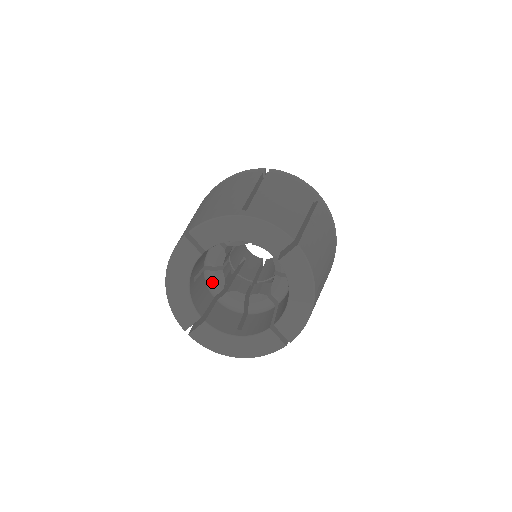
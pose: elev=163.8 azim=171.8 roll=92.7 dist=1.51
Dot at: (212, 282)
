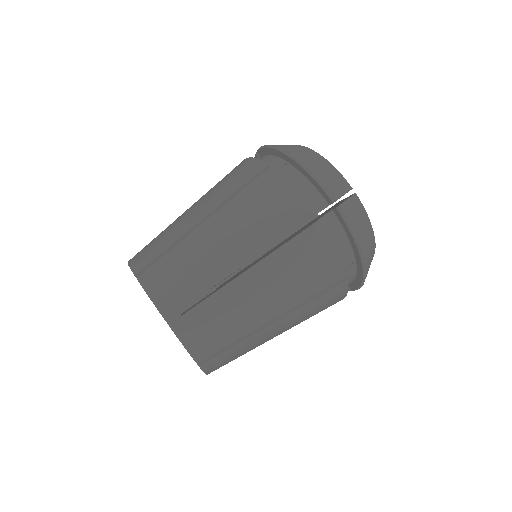
Dot at: occluded
